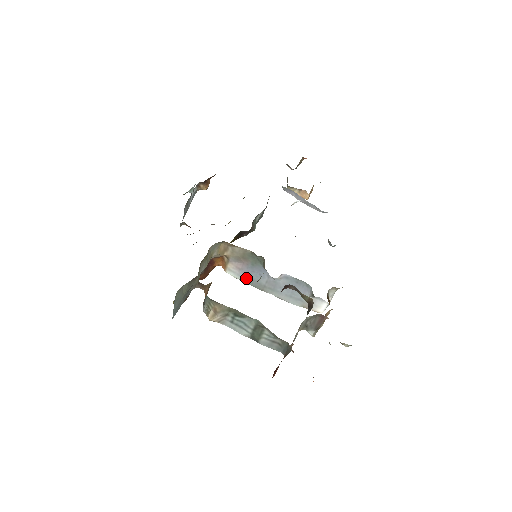
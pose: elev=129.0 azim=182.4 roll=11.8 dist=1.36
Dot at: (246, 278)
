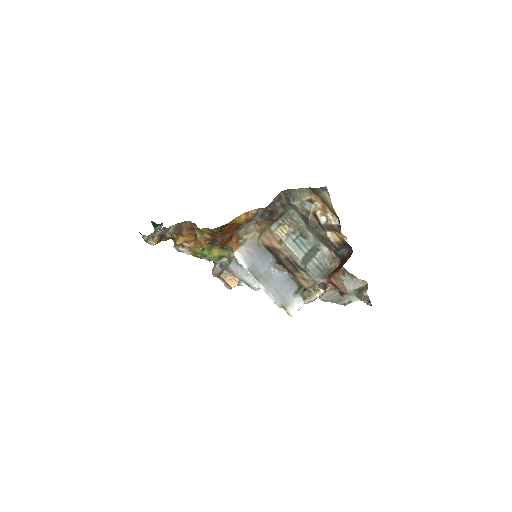
Dot at: (250, 263)
